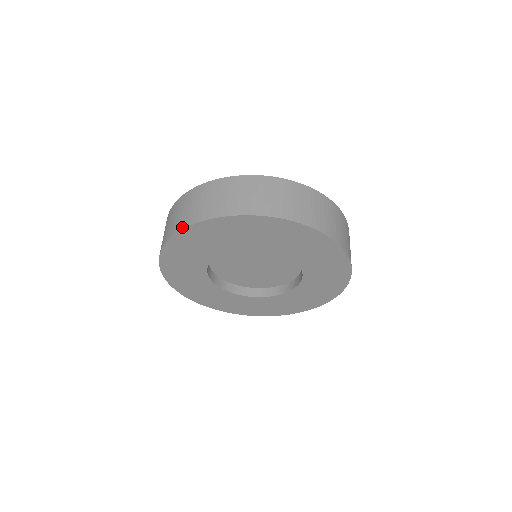
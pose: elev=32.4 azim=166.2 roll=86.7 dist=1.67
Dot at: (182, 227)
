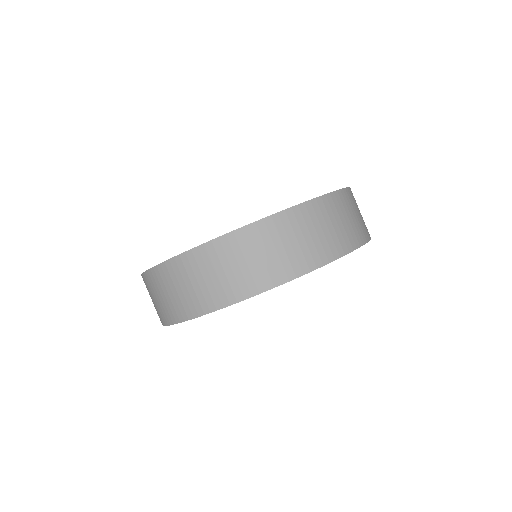
Dot at: (227, 303)
